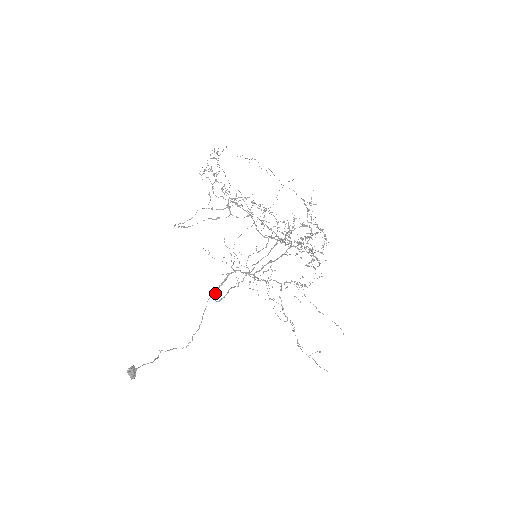
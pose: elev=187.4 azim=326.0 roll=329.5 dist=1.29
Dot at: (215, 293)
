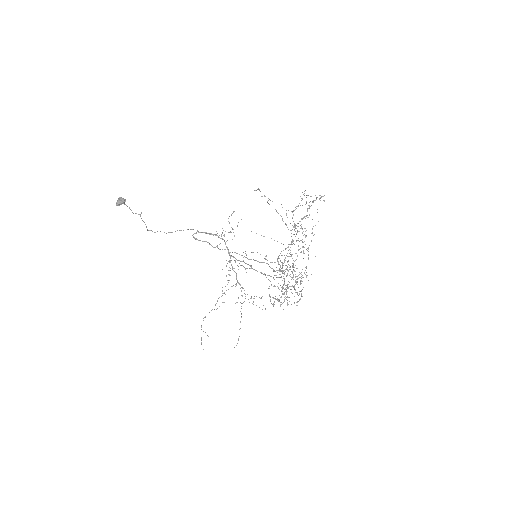
Dot at: (199, 232)
